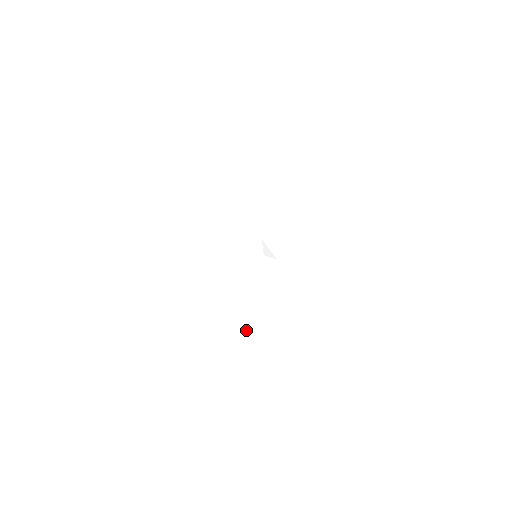
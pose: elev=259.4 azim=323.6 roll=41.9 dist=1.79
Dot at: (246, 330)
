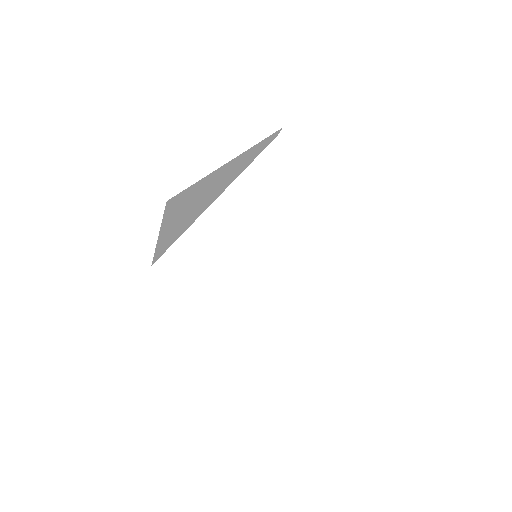
Dot at: (261, 361)
